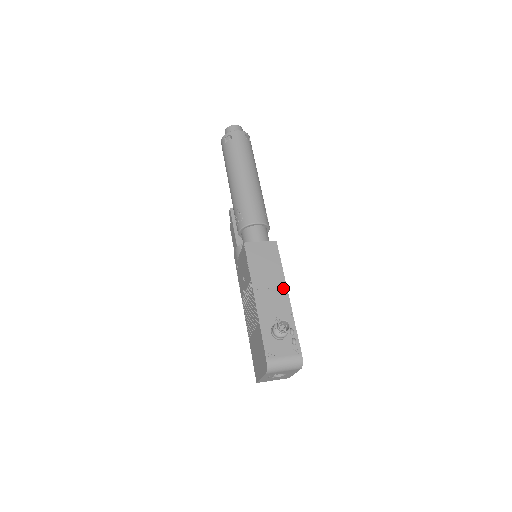
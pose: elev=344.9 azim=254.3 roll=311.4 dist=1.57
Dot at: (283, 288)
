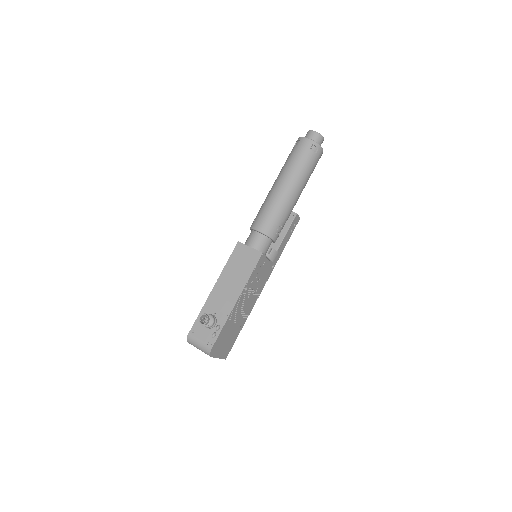
Dot at: (238, 293)
